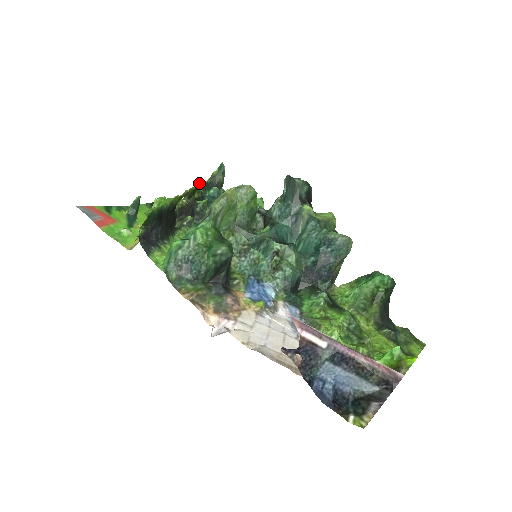
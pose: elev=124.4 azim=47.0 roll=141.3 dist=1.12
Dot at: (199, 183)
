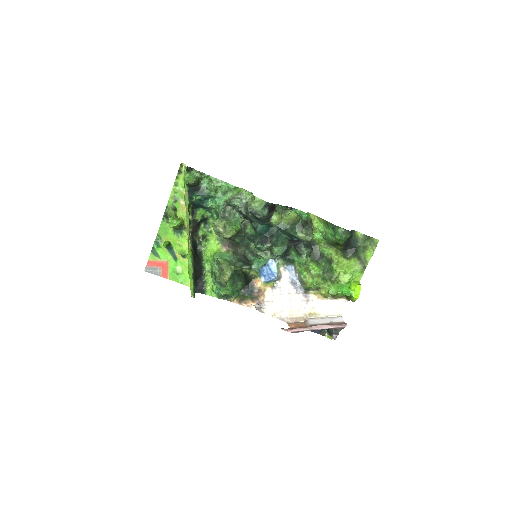
Dot at: (186, 204)
